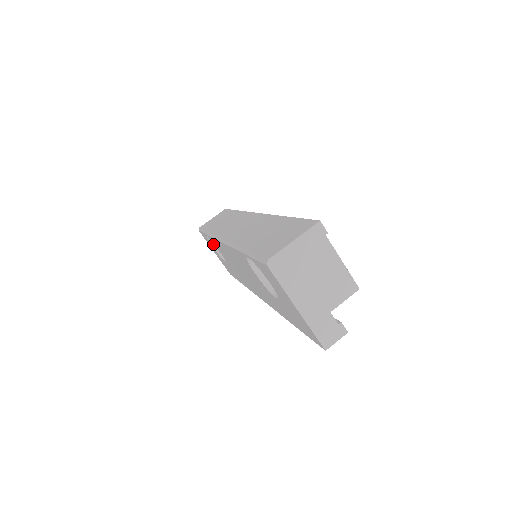
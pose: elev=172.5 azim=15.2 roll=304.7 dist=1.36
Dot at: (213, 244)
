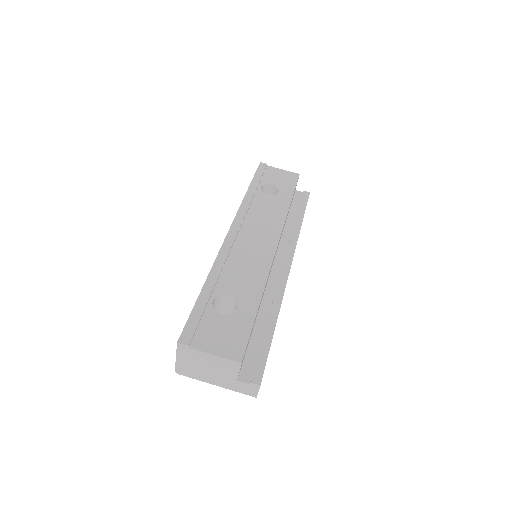
Dot at: occluded
